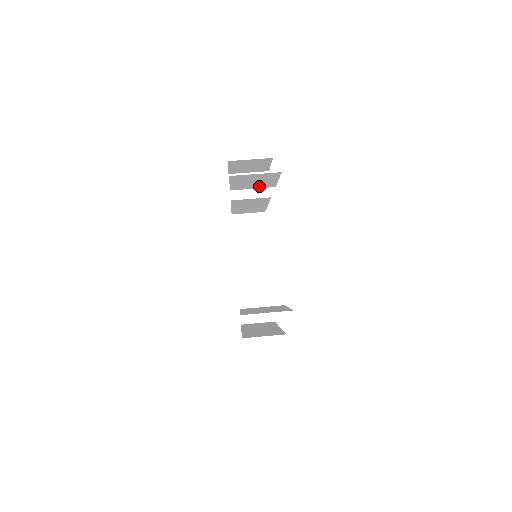
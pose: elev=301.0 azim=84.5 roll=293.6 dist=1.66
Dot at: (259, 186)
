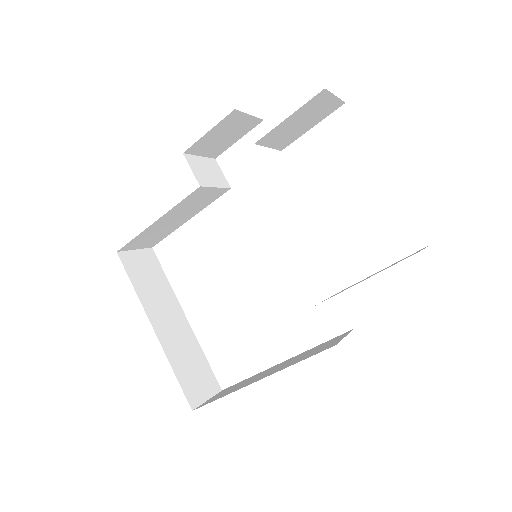
Dot at: (280, 141)
